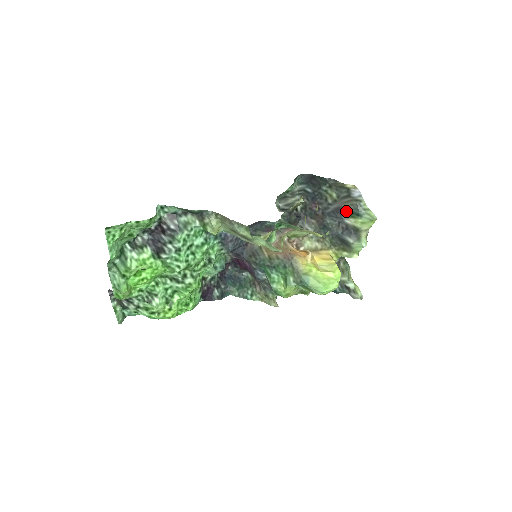
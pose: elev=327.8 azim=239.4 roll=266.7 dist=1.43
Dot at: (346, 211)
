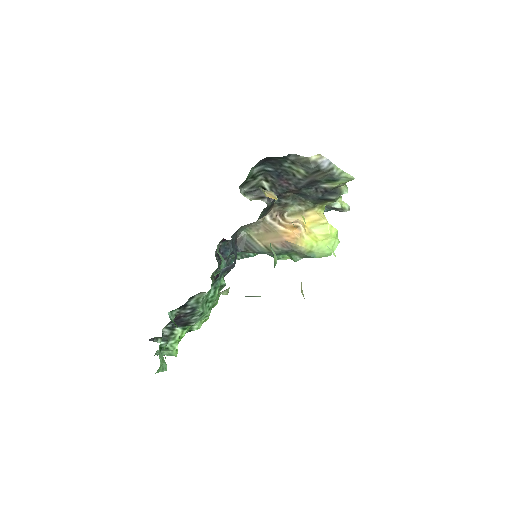
Dot at: (320, 180)
